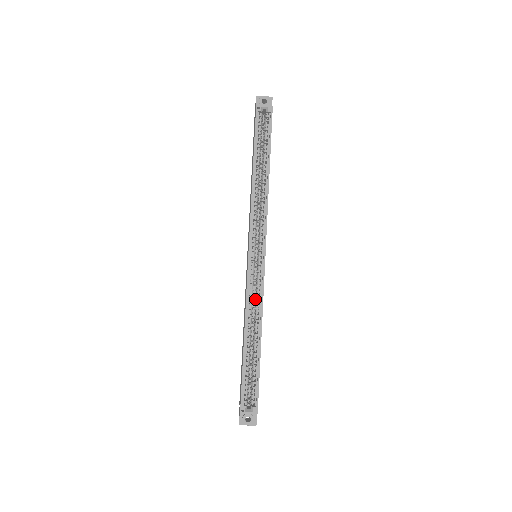
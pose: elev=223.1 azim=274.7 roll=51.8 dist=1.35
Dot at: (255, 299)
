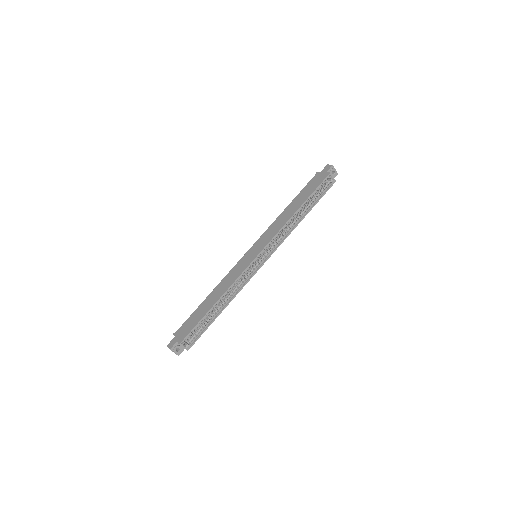
Dot at: (238, 282)
